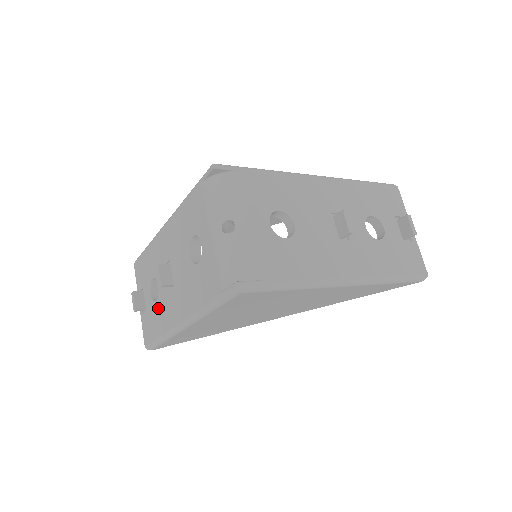
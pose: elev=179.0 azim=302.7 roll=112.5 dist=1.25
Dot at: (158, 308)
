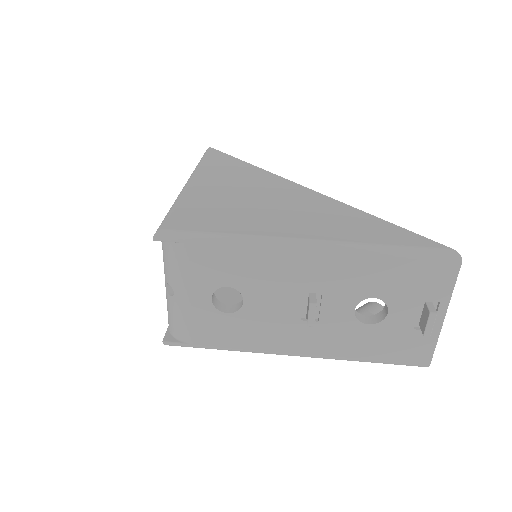
Dot at: occluded
